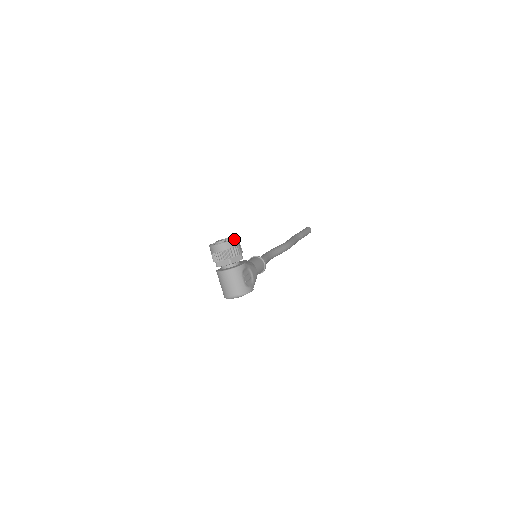
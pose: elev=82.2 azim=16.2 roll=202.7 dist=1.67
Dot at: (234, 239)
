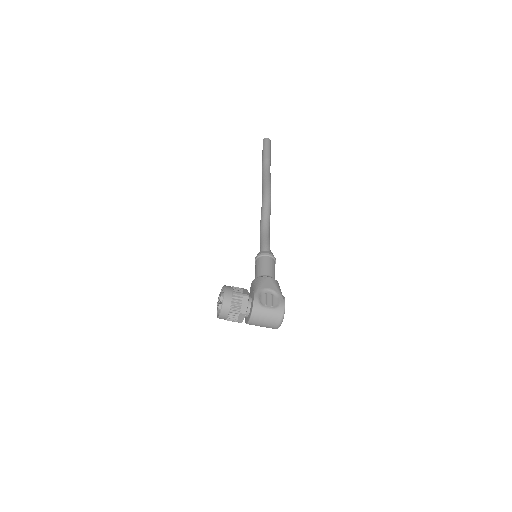
Dot at: (224, 295)
